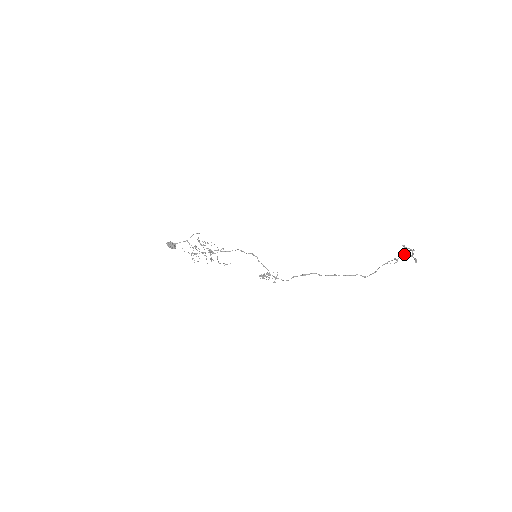
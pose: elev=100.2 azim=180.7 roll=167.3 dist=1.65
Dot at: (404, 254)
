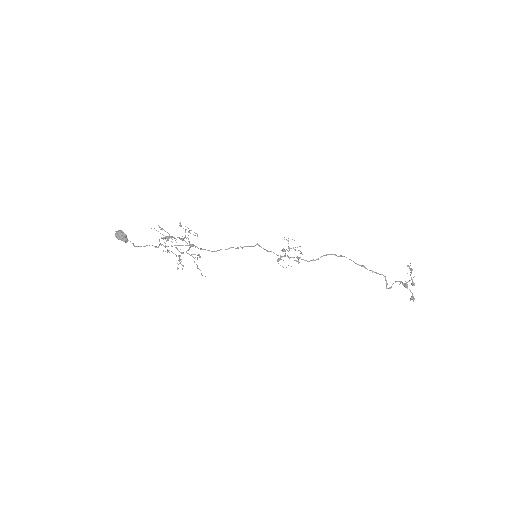
Dot at: (405, 284)
